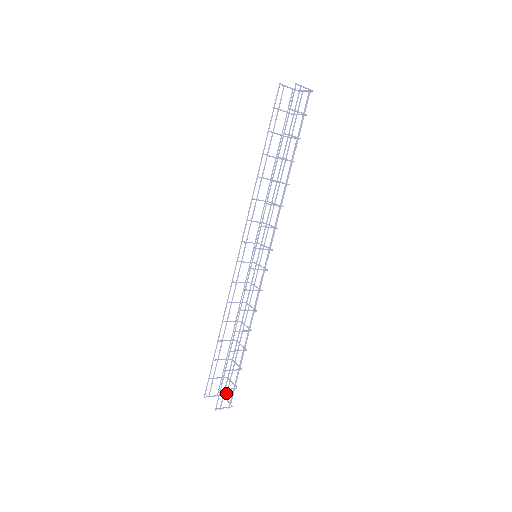
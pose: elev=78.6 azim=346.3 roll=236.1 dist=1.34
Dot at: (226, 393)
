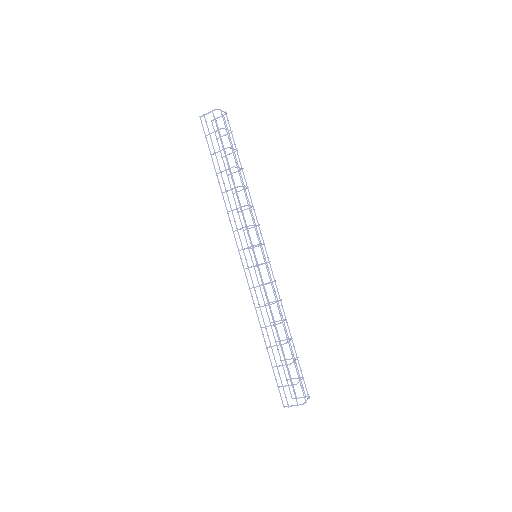
Dot at: (307, 393)
